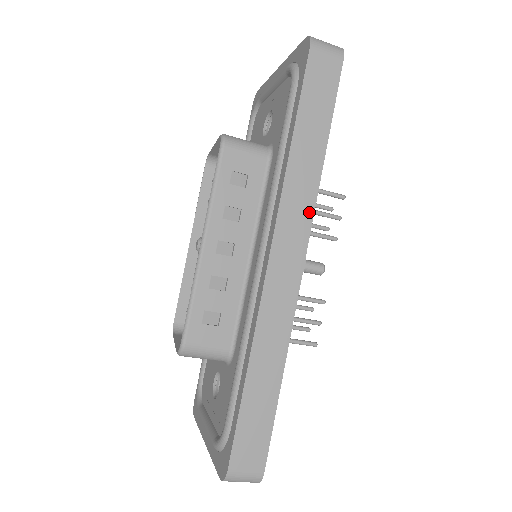
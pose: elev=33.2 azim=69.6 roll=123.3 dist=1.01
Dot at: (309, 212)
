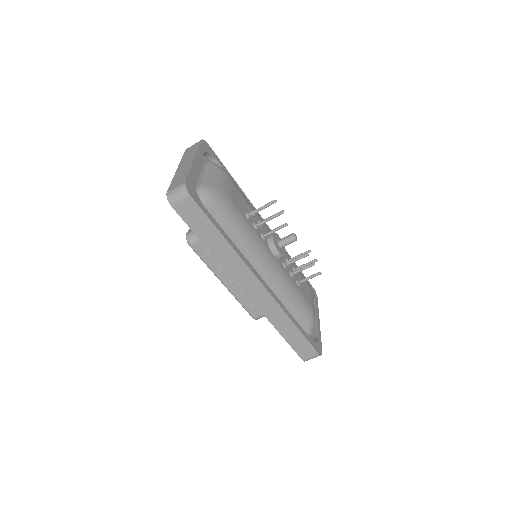
Dot at: (244, 267)
